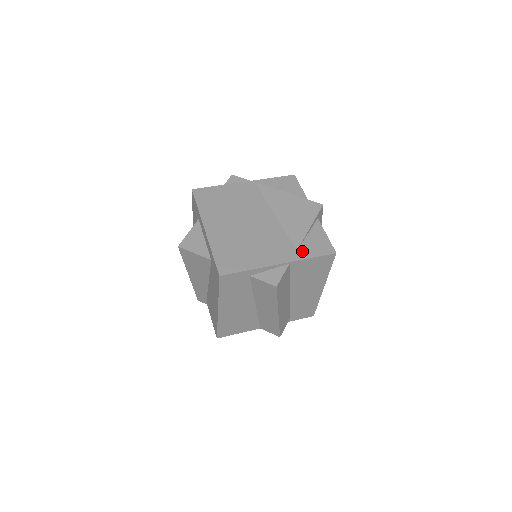
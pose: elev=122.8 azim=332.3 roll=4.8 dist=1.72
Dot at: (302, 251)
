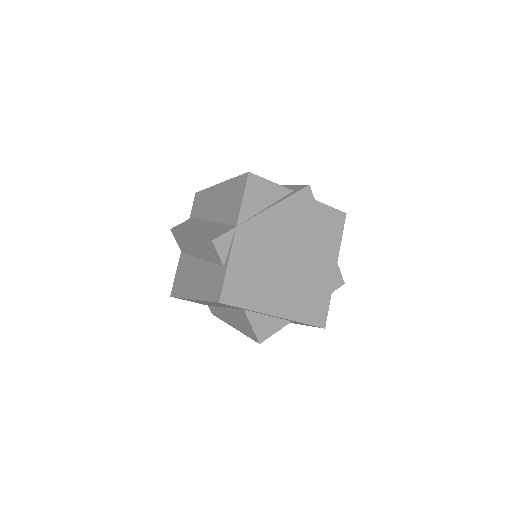
Dot at: (333, 241)
